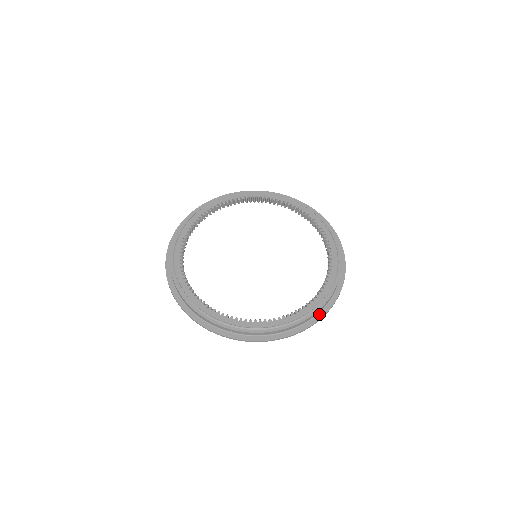
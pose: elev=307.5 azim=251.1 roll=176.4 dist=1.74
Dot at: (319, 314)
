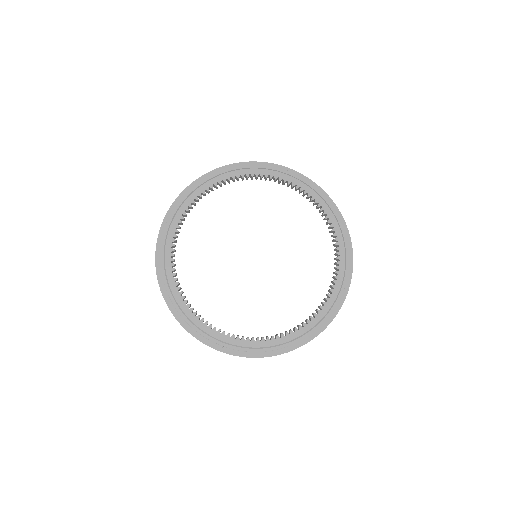
Dot at: (315, 332)
